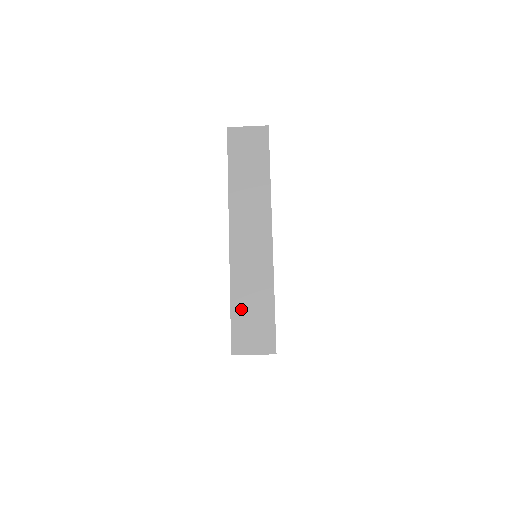
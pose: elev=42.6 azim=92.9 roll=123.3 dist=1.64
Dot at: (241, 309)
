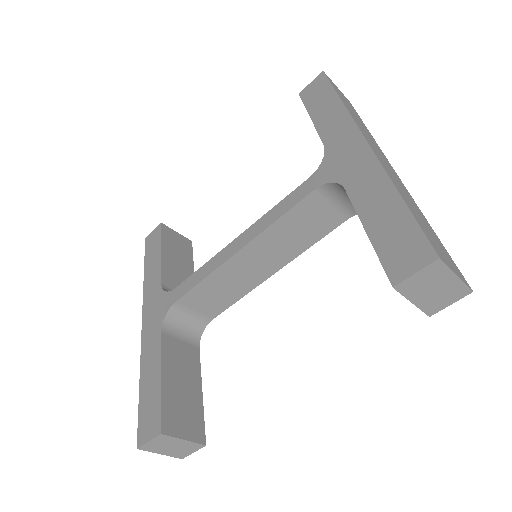
Dot at: (415, 213)
